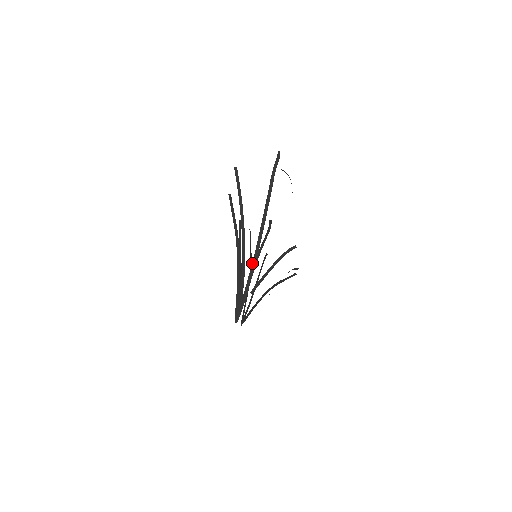
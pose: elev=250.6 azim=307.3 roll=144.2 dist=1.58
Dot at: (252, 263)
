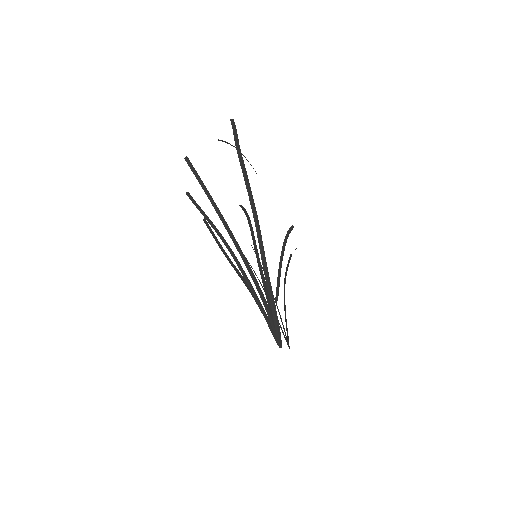
Dot at: (263, 268)
